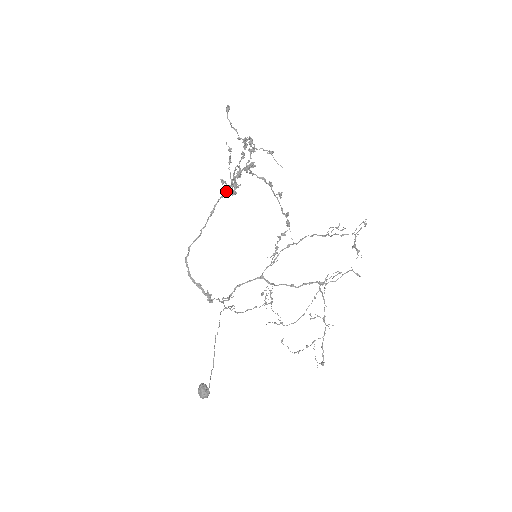
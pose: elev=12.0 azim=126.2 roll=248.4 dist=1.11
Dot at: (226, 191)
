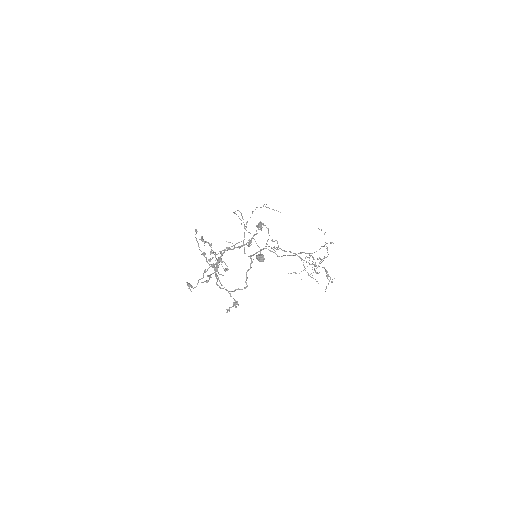
Dot at: occluded
